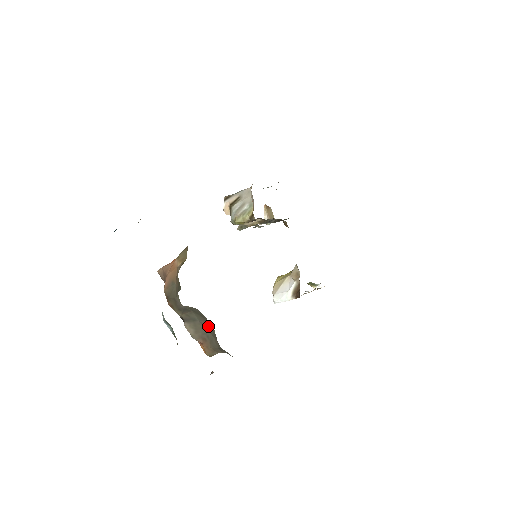
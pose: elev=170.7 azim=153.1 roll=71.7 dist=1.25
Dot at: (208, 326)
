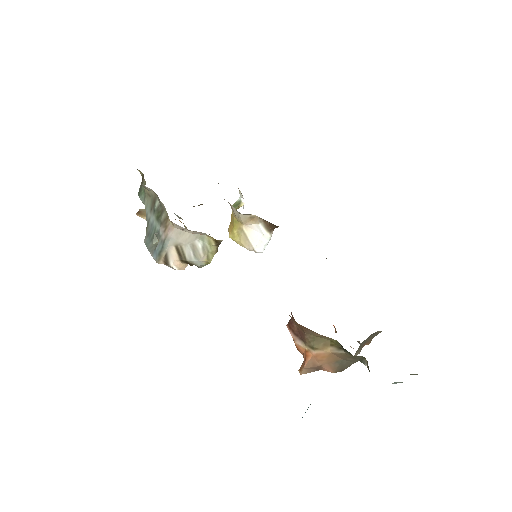
Dot at: occluded
